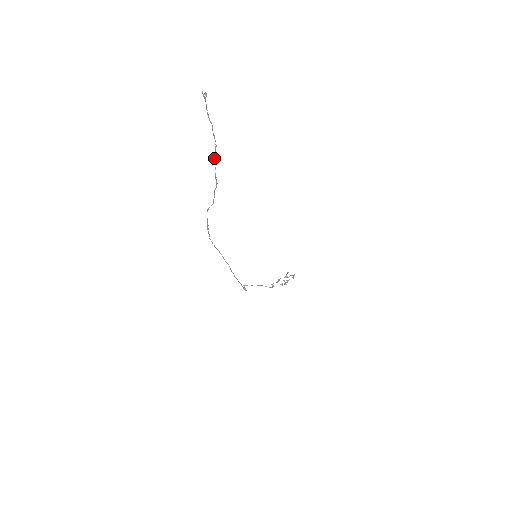
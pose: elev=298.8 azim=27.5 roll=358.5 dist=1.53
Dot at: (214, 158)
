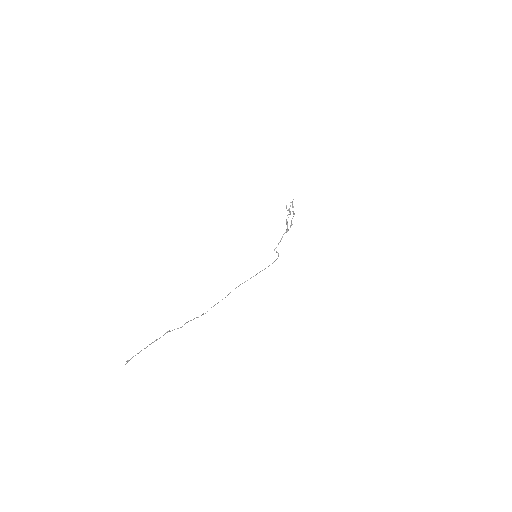
Dot at: occluded
